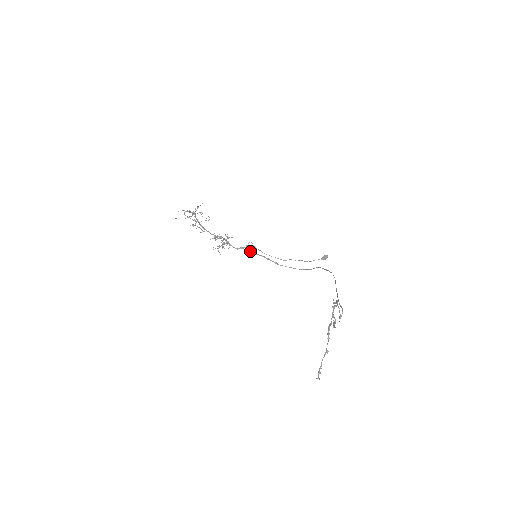
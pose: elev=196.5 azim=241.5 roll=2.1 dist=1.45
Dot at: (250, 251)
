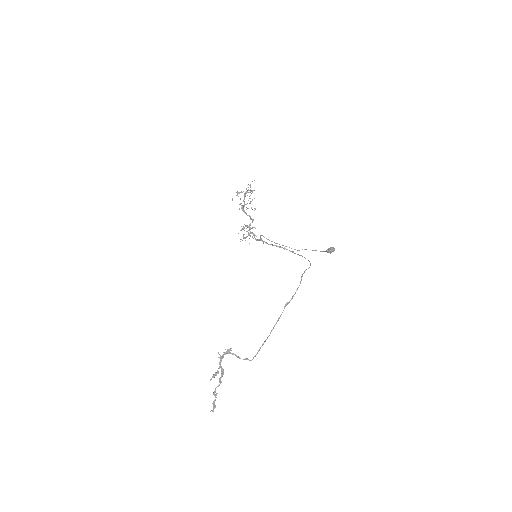
Dot at: occluded
